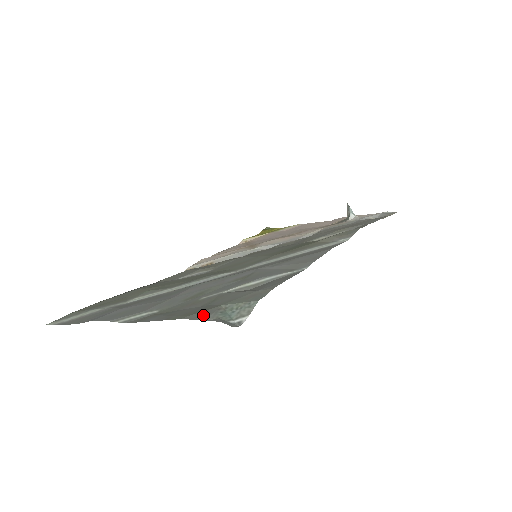
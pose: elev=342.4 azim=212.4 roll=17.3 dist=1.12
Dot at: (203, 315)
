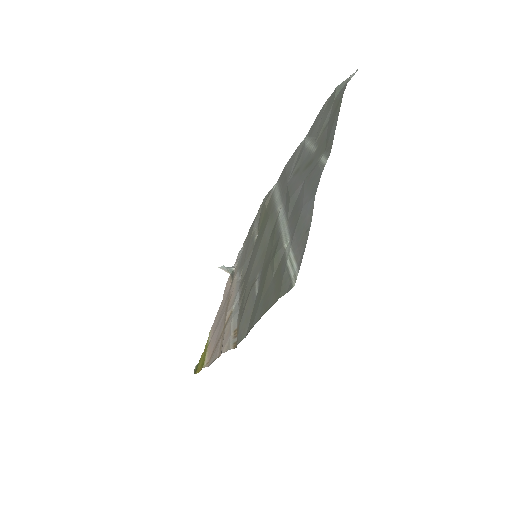
Dot at: (343, 89)
